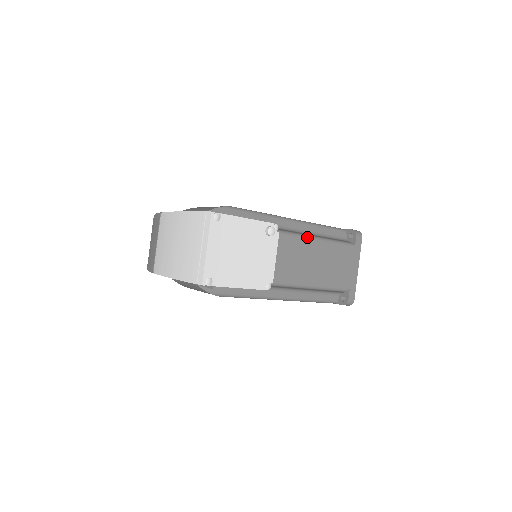
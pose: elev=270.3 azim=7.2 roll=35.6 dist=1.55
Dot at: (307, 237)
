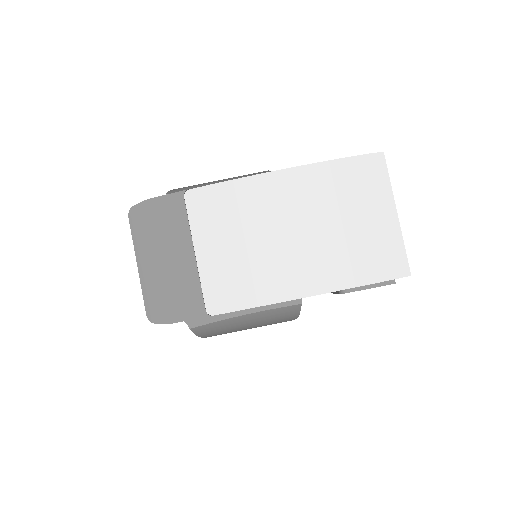
Dot at: occluded
